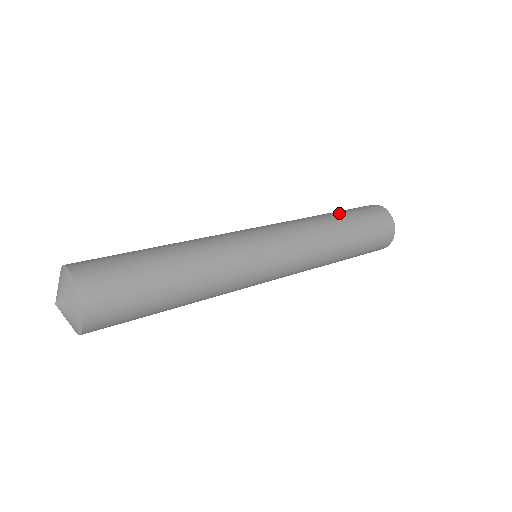
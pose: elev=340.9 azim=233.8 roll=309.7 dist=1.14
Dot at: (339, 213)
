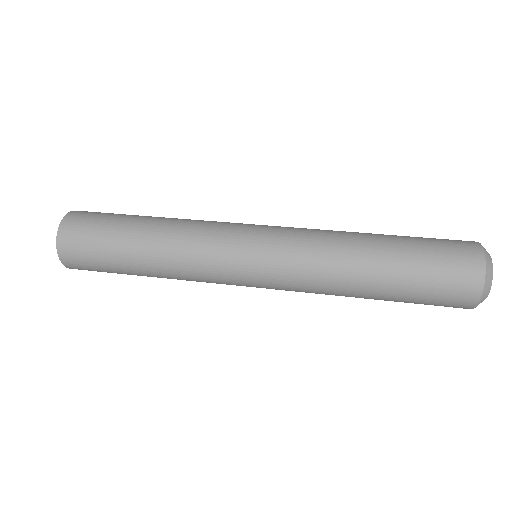
Dot at: (392, 246)
